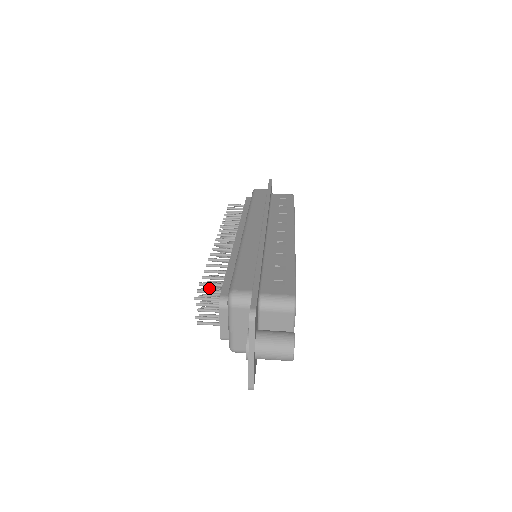
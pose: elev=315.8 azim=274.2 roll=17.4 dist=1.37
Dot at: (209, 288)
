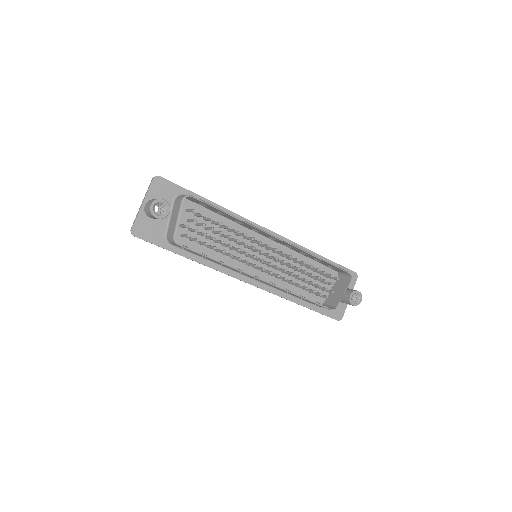
Dot at: occluded
